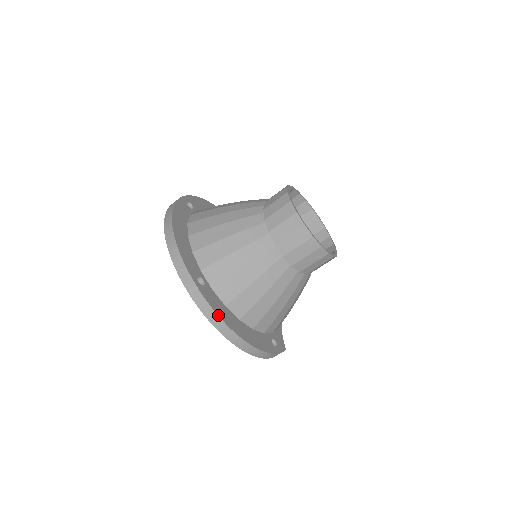
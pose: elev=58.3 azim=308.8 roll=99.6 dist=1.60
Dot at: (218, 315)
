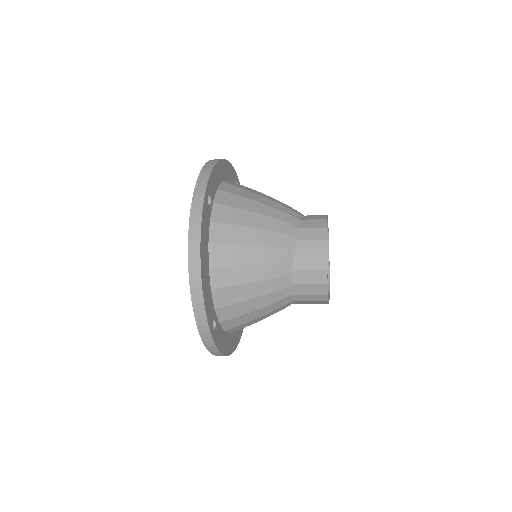
Dot at: (221, 352)
